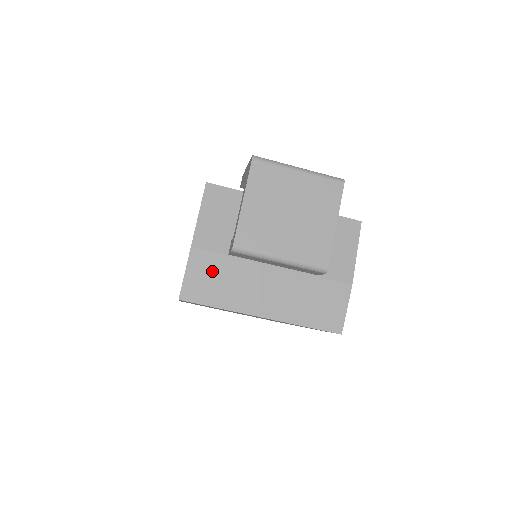
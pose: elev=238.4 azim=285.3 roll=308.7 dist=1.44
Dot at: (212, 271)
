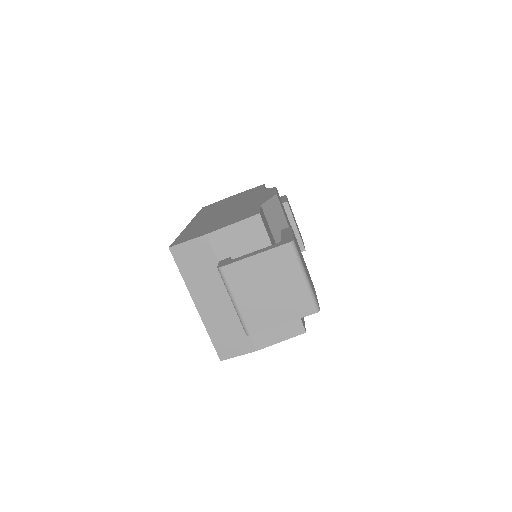
Dot at: (201, 257)
